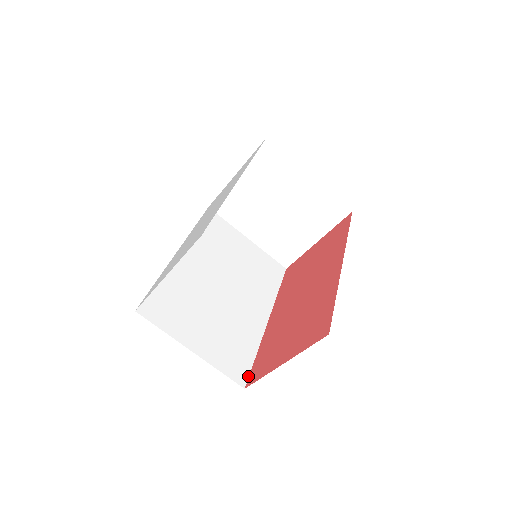
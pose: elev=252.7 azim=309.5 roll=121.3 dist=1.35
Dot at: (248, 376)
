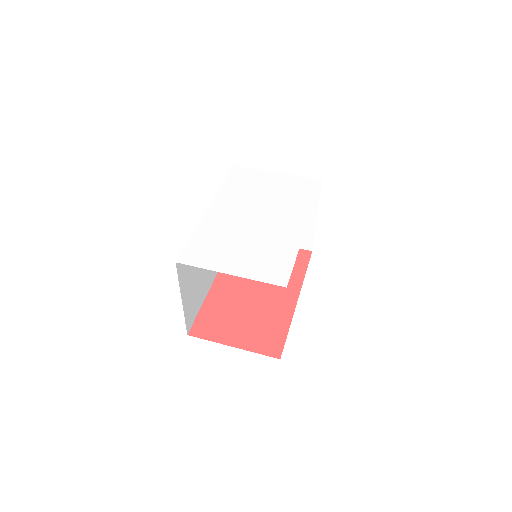
Dot at: (192, 325)
